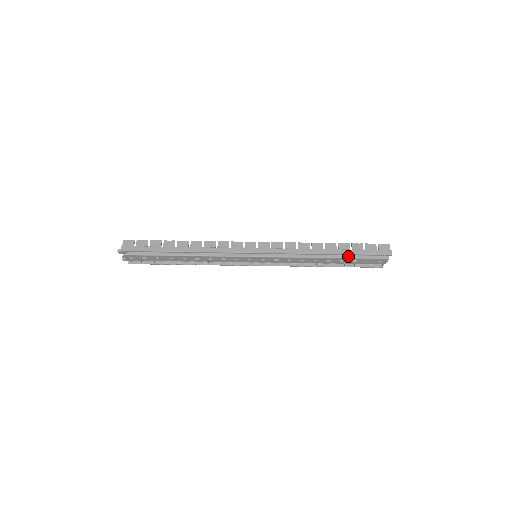
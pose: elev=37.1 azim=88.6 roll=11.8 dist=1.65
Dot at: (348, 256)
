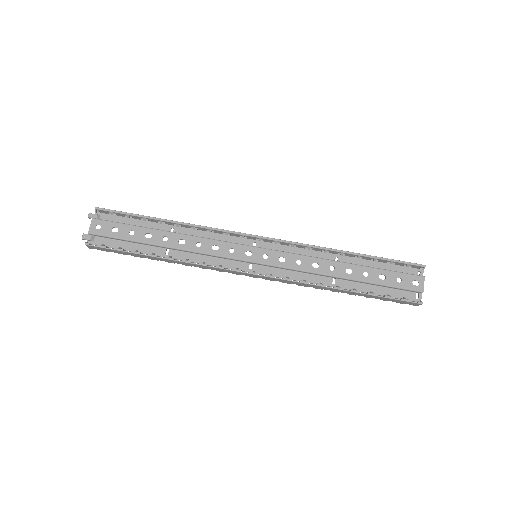
Dot at: (372, 267)
